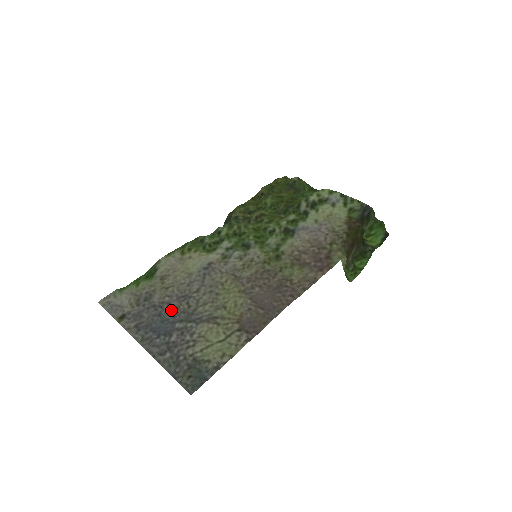
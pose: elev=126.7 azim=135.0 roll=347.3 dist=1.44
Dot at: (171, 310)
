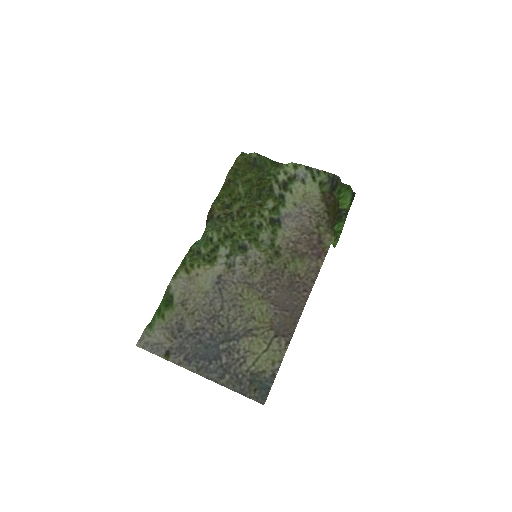
Dot at: (208, 334)
